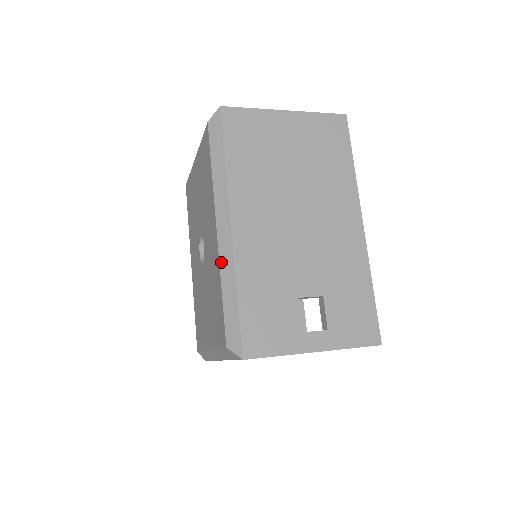
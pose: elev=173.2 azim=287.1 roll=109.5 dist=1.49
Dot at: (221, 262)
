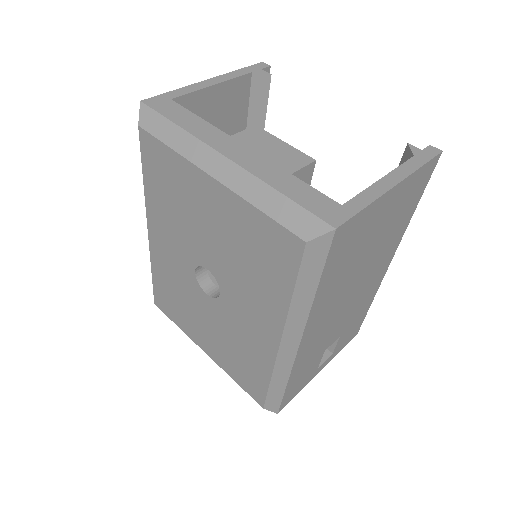
Dot at: (277, 366)
